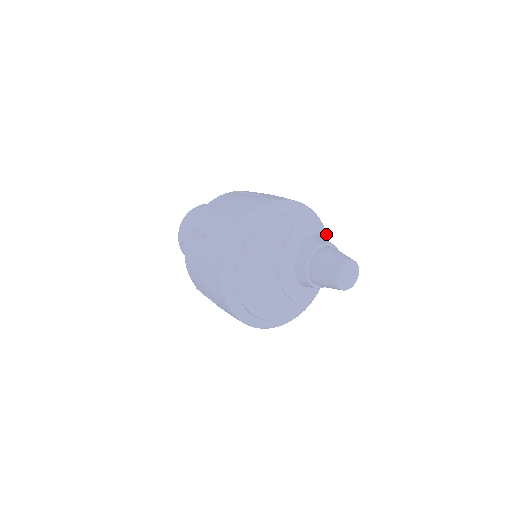
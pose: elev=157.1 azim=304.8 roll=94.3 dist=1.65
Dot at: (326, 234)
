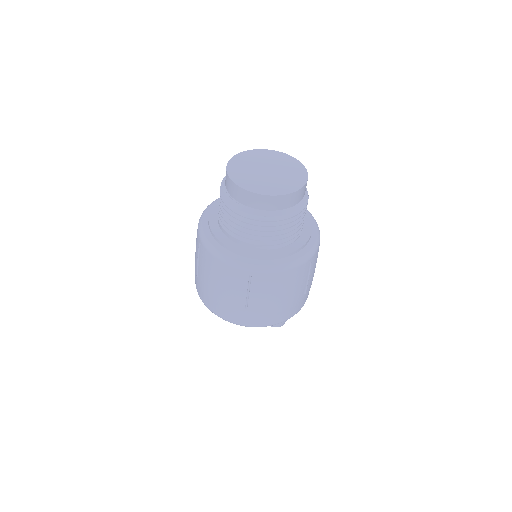
Dot at: occluded
